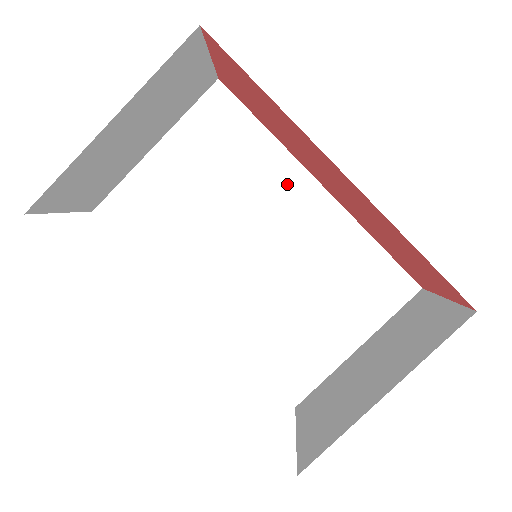
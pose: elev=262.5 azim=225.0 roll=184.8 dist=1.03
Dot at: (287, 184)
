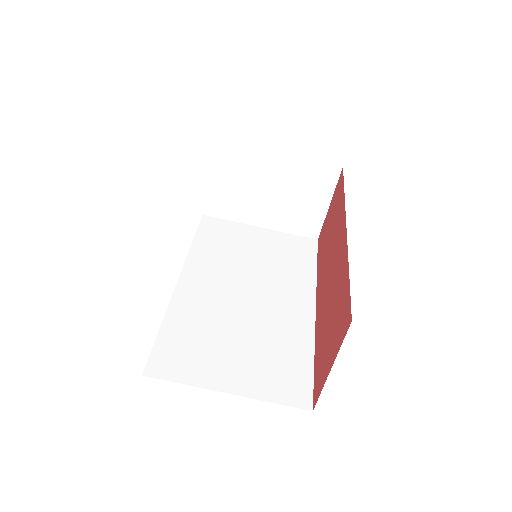
Dot at: (299, 291)
